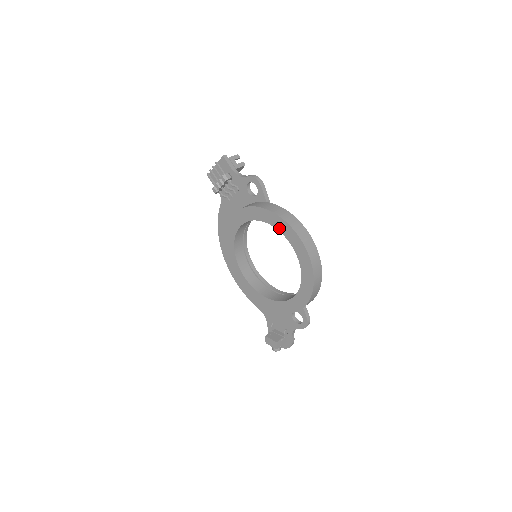
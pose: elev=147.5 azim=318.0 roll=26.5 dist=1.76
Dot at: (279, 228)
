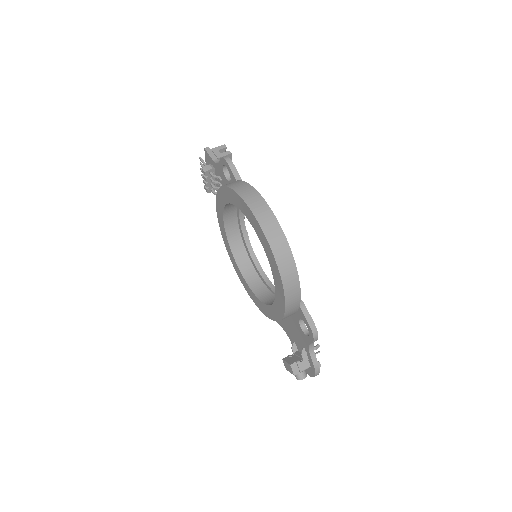
Dot at: (236, 204)
